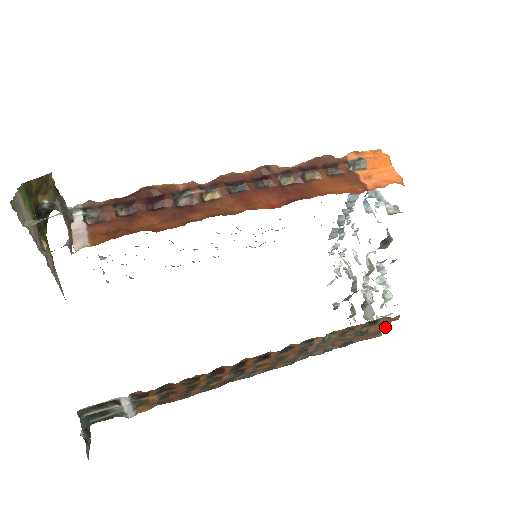
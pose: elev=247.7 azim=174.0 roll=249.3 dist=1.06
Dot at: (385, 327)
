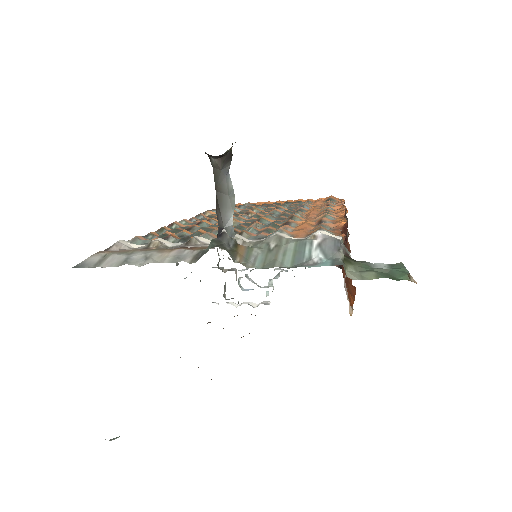
Dot at: occluded
